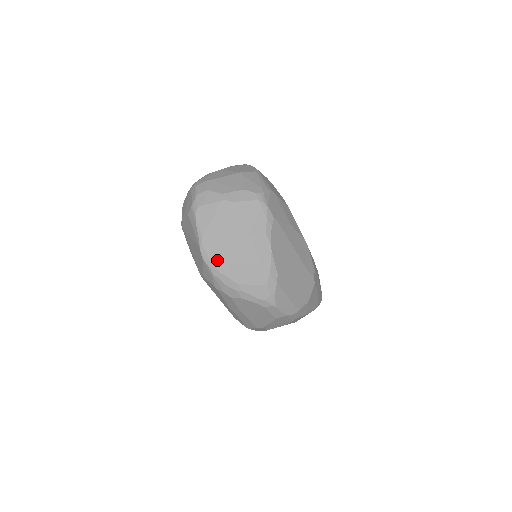
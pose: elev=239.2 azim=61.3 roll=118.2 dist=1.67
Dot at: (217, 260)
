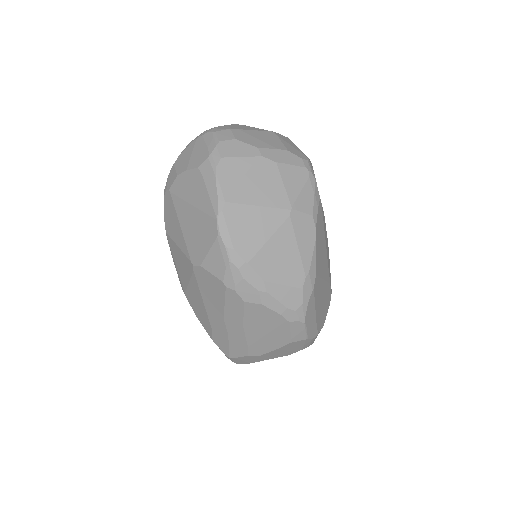
Dot at: (241, 240)
